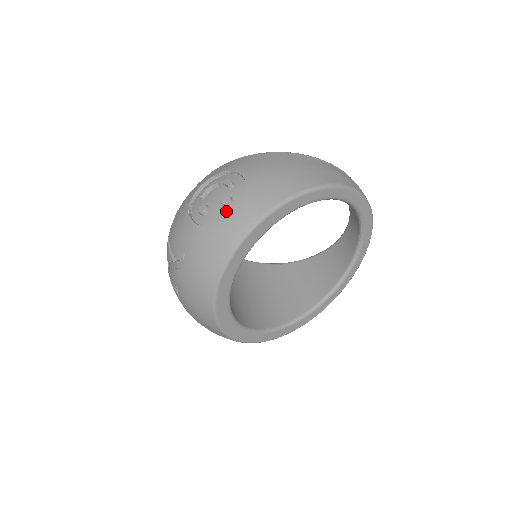
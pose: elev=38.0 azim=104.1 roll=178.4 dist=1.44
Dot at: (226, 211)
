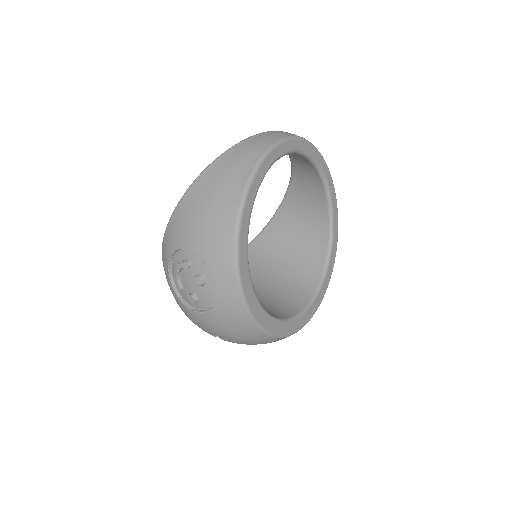
Dot at: (208, 288)
